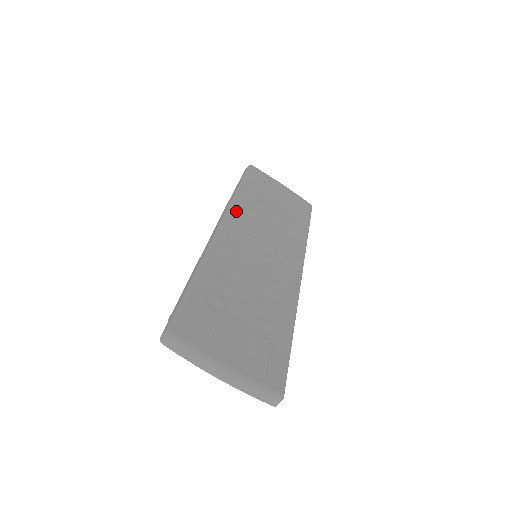
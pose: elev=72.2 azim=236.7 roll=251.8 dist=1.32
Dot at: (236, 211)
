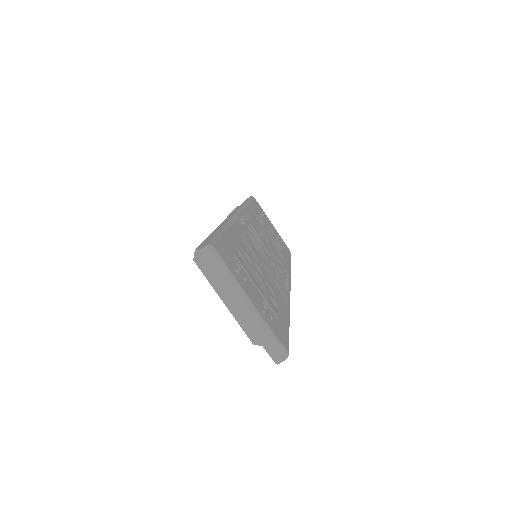
Dot at: (247, 214)
